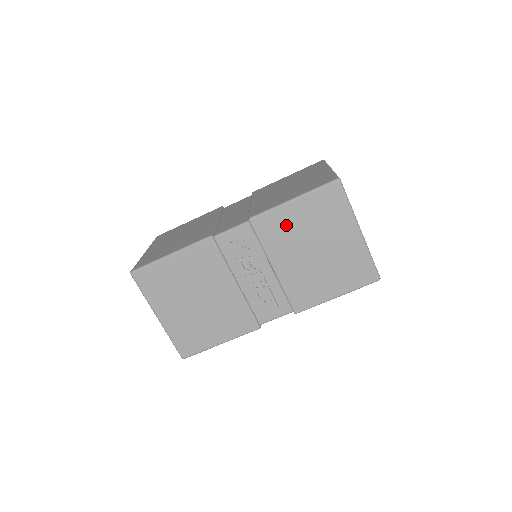
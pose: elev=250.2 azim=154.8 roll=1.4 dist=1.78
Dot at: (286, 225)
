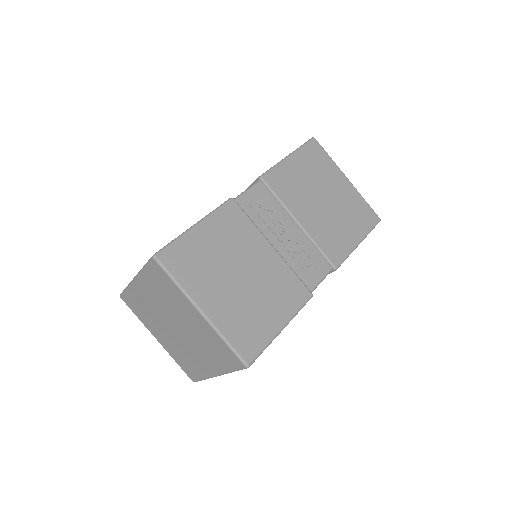
Dot at: (293, 179)
